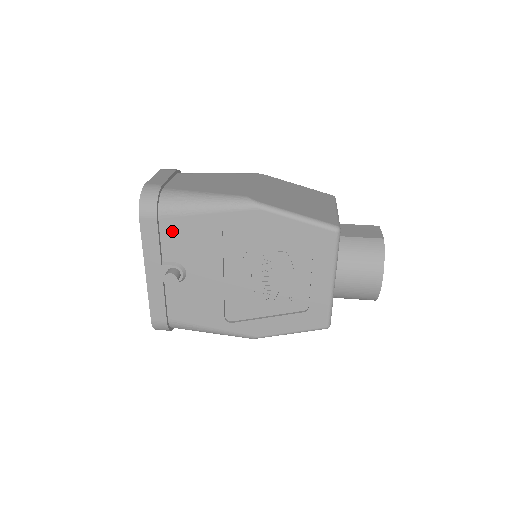
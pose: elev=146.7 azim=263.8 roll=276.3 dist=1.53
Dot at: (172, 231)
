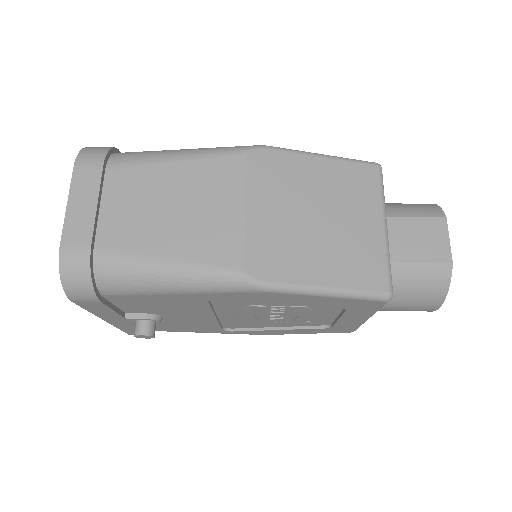
Dot at: (129, 301)
